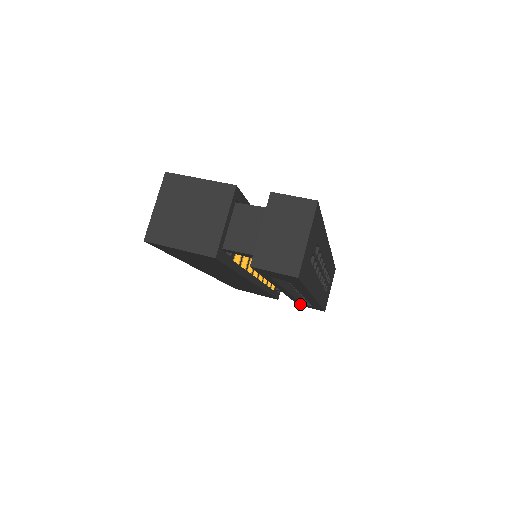
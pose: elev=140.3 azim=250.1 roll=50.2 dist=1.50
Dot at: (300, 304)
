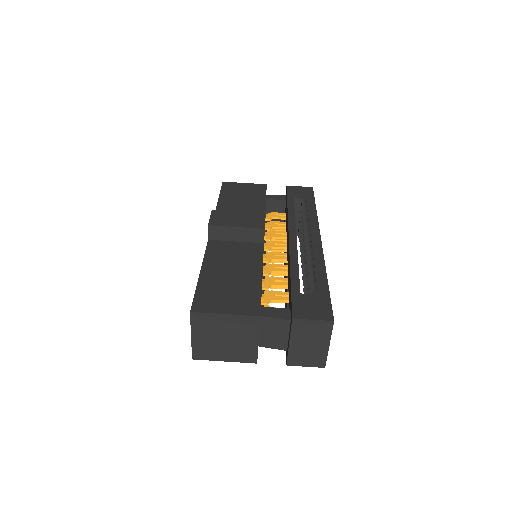
Dot at: occluded
